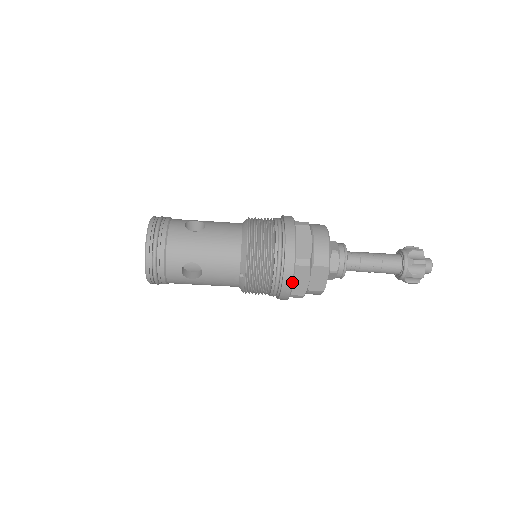
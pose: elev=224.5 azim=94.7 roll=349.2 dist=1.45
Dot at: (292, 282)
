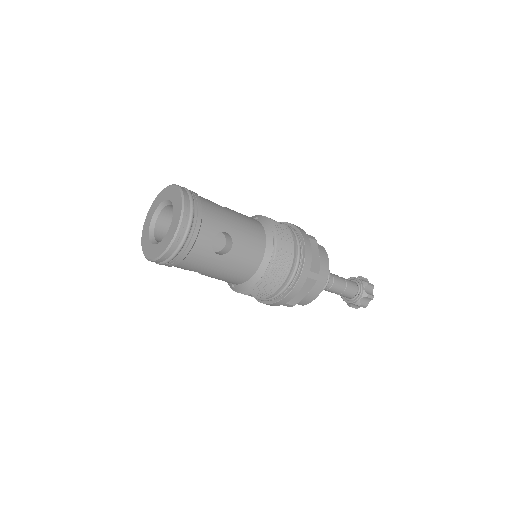
Dot at: occluded
